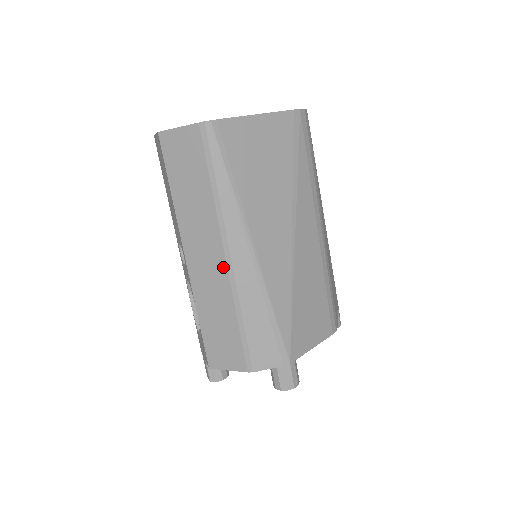
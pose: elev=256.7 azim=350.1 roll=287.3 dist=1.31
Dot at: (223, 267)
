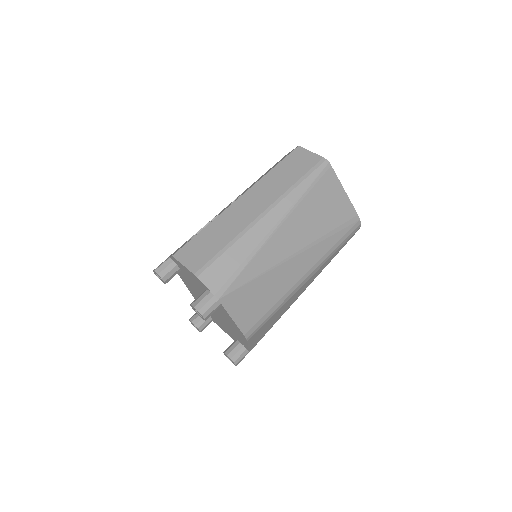
Dot at: (254, 216)
